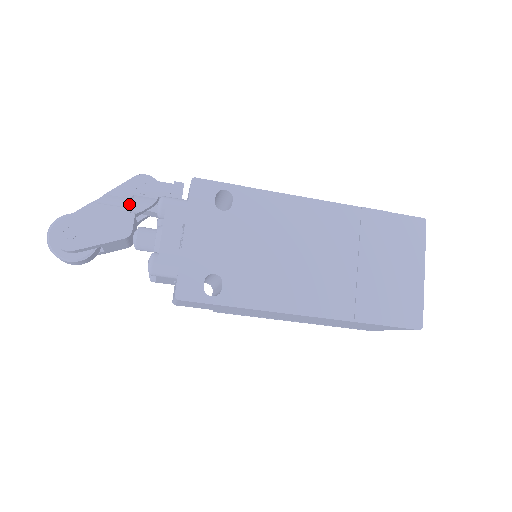
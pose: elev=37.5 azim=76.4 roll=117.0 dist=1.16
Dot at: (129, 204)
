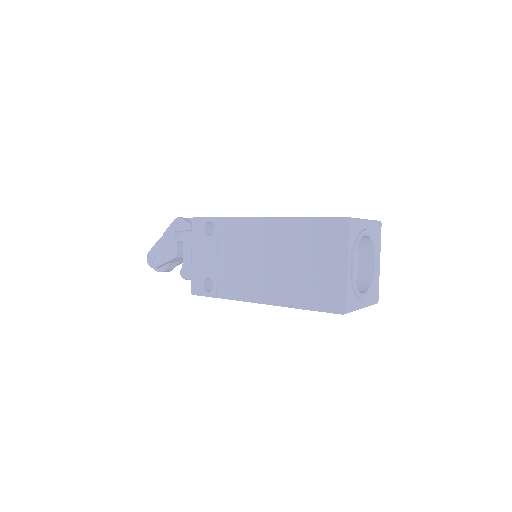
Dot at: (175, 237)
